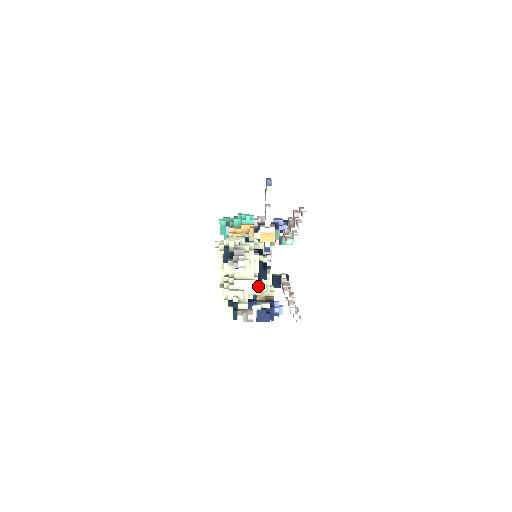
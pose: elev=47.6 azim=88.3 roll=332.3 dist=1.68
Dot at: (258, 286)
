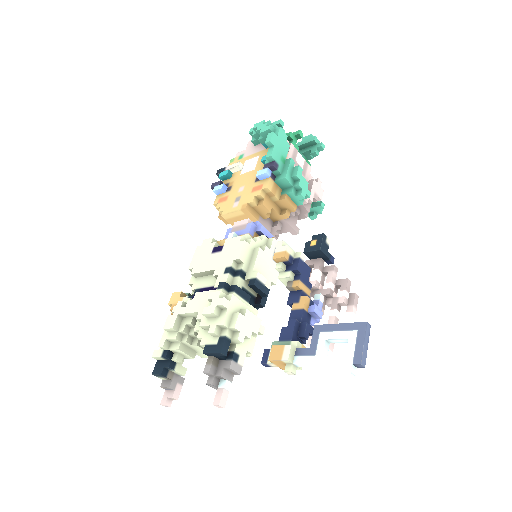
Dot at: occluded
